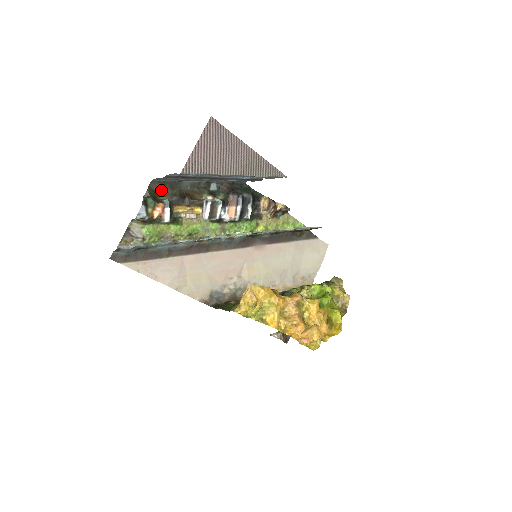
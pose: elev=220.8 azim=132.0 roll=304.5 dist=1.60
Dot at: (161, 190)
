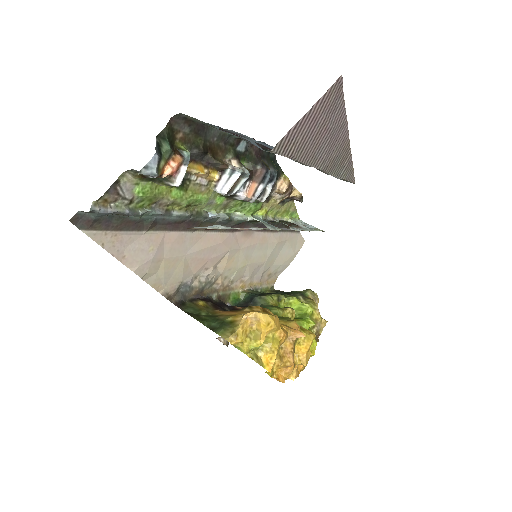
Dot at: (182, 132)
